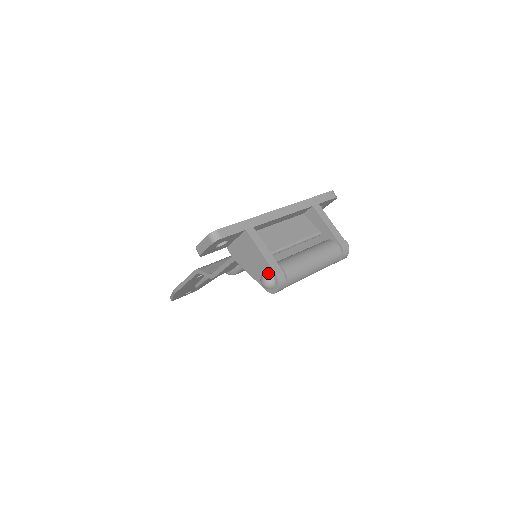
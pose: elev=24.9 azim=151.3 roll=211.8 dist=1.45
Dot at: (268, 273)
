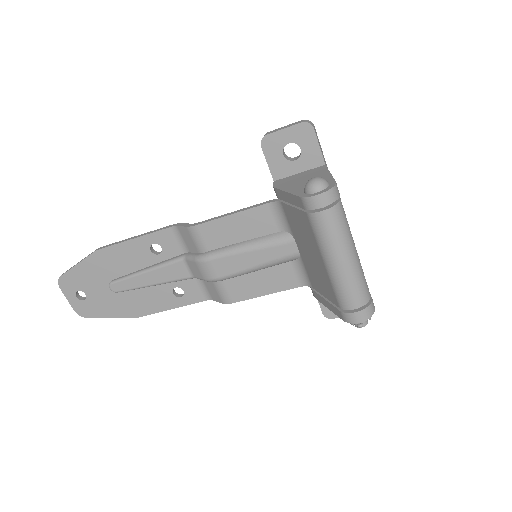
Dot at: occluded
